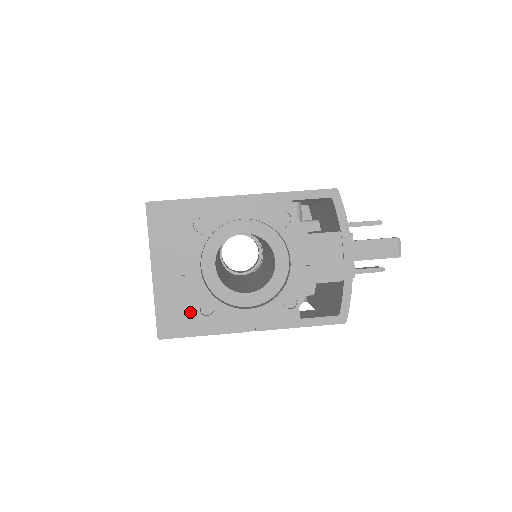
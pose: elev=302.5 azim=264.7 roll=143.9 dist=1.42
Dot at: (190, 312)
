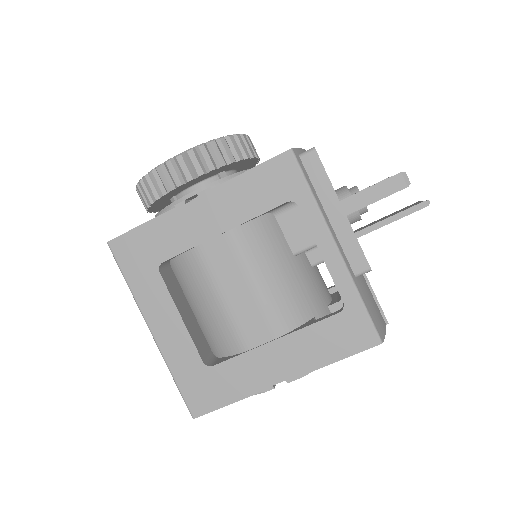
Dot at: occluded
